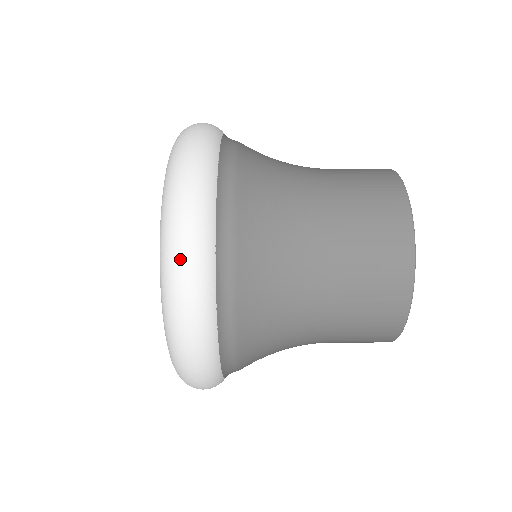
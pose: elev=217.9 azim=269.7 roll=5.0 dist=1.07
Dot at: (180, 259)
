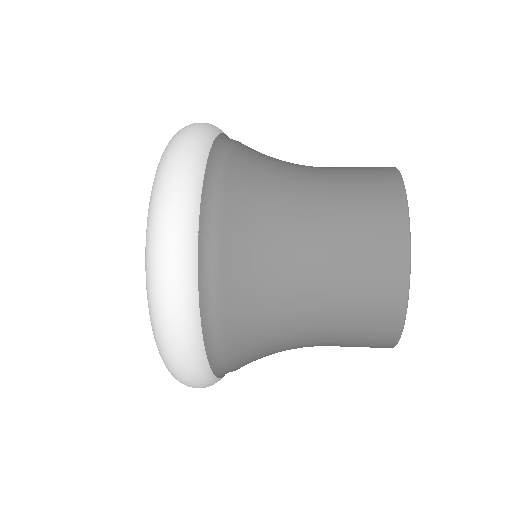
Dot at: (188, 386)
